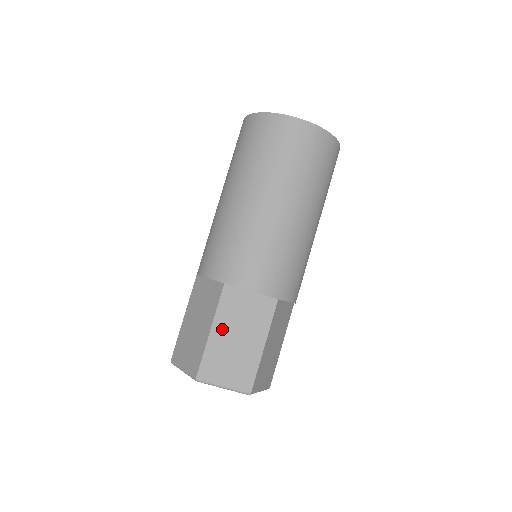
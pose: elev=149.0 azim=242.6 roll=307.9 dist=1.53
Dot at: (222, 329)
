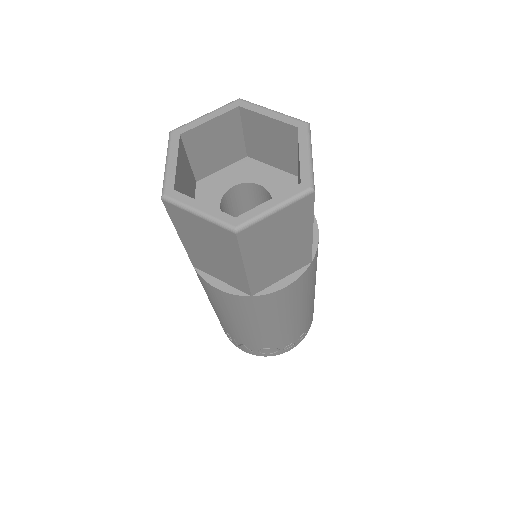
Dot at: occluded
